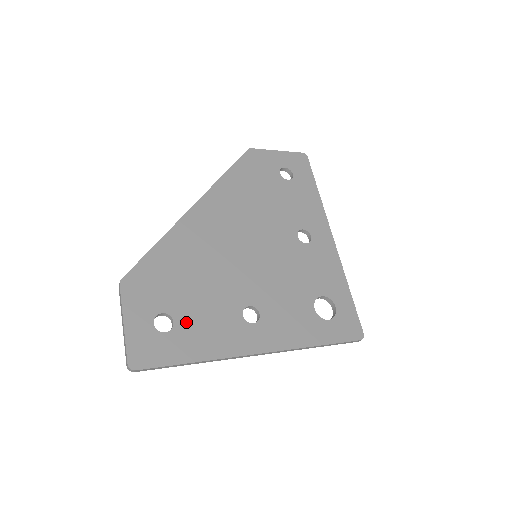
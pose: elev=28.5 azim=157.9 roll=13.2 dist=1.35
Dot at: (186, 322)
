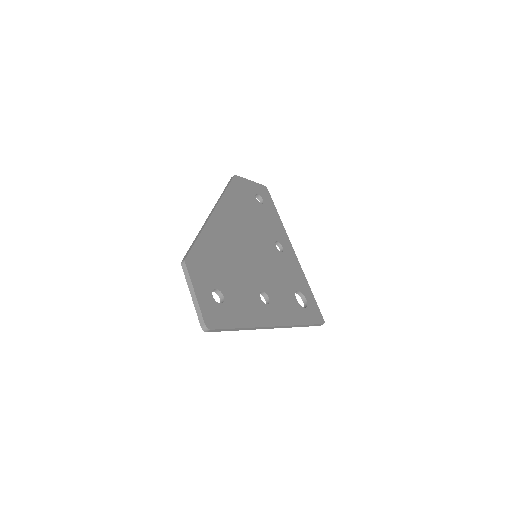
Dot at: (231, 298)
